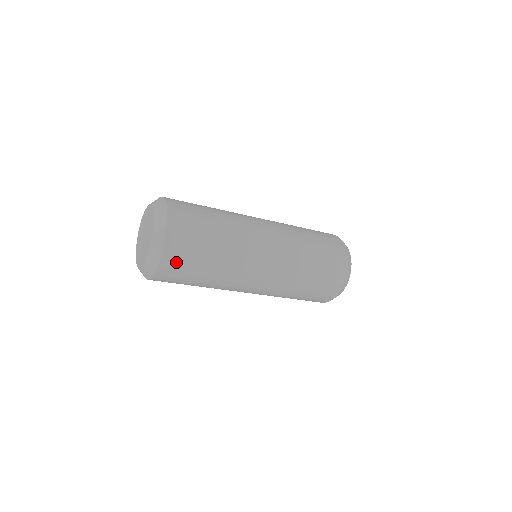
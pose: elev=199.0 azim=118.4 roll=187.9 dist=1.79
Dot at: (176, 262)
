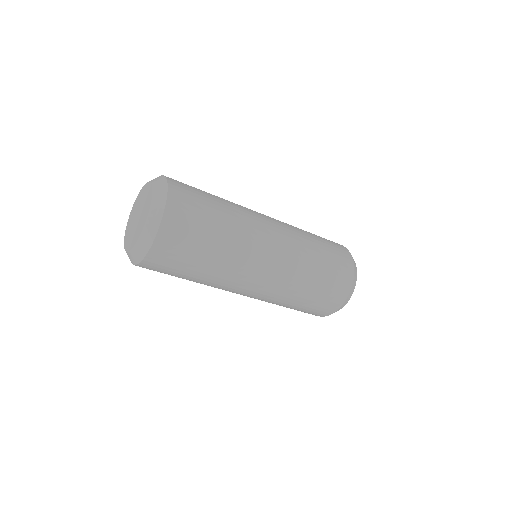
Dot at: (175, 238)
